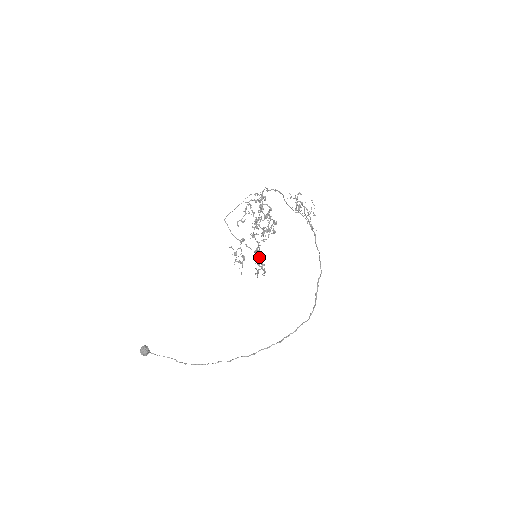
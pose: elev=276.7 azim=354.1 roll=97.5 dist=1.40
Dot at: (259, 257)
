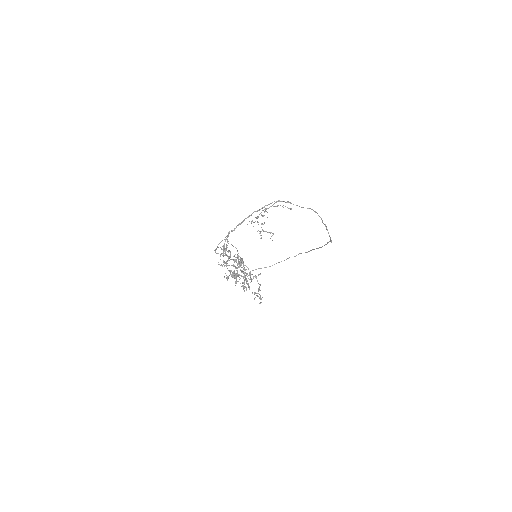
Dot at: (255, 276)
